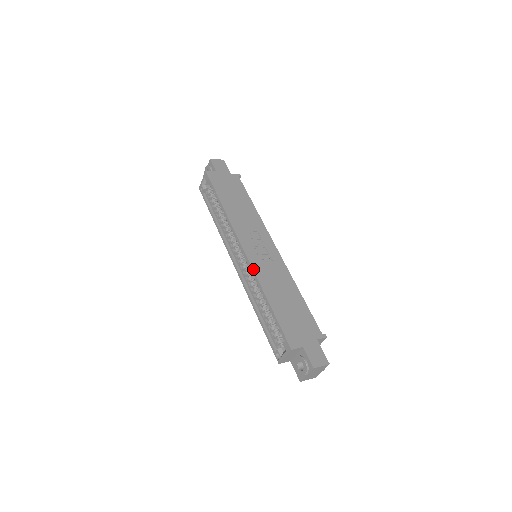
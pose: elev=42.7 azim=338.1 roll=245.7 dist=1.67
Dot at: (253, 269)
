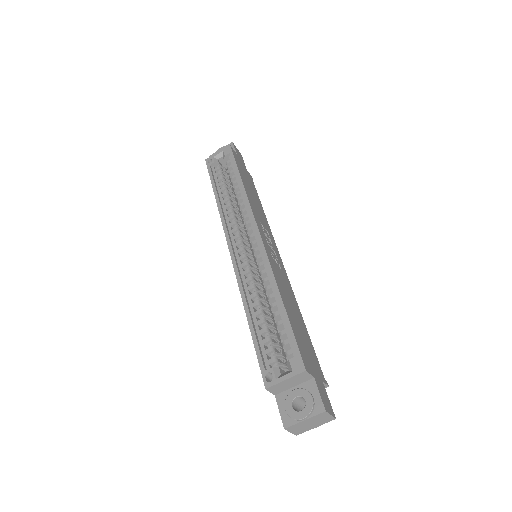
Dot at: (268, 258)
